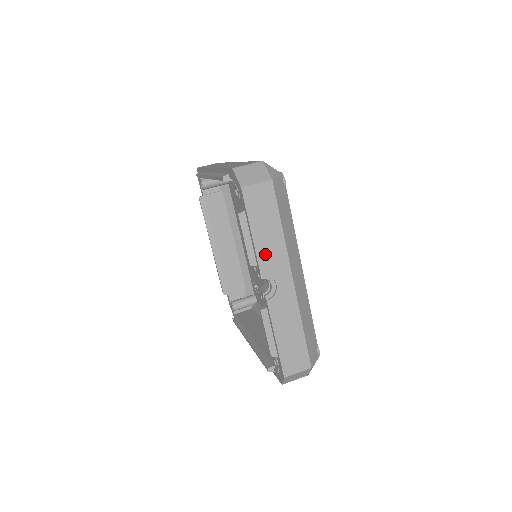
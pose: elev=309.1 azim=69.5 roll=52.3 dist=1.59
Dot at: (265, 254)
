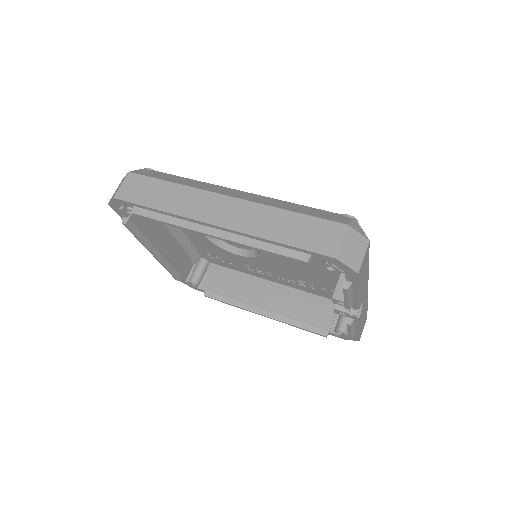
Dot at: (361, 294)
